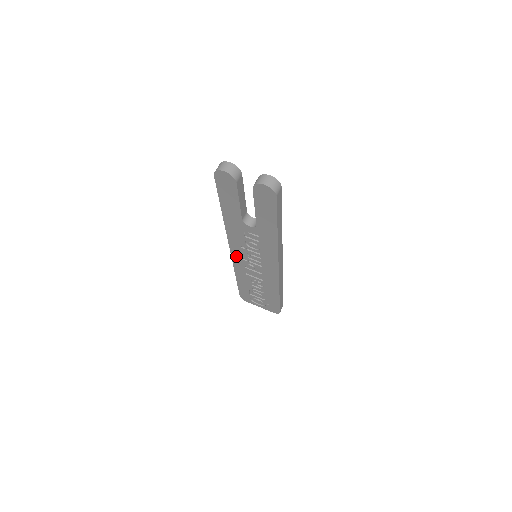
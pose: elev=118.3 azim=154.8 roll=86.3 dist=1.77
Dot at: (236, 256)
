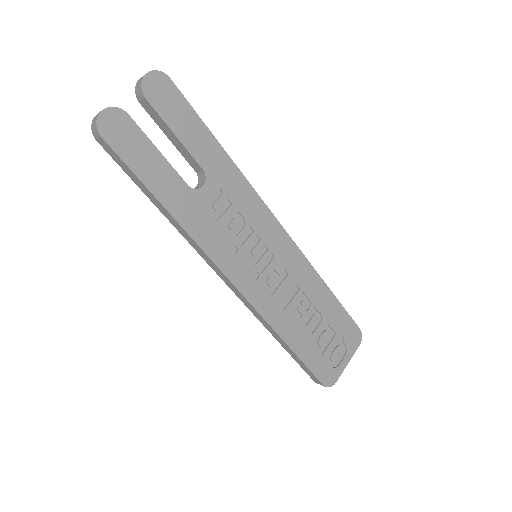
Dot at: (247, 287)
